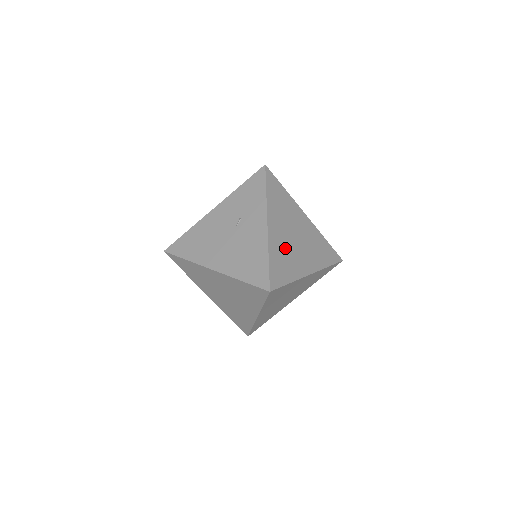
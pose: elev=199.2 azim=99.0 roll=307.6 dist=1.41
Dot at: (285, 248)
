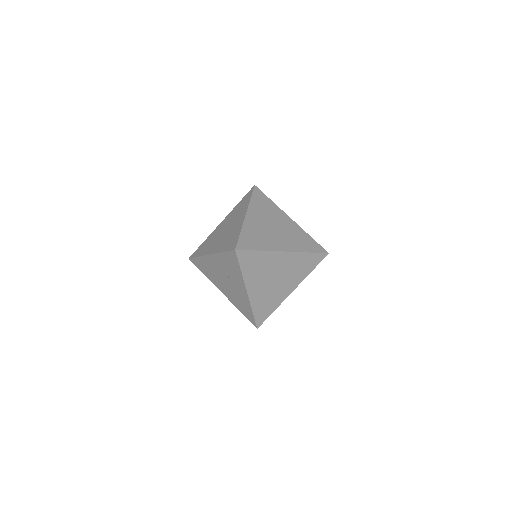
Dot at: (266, 295)
